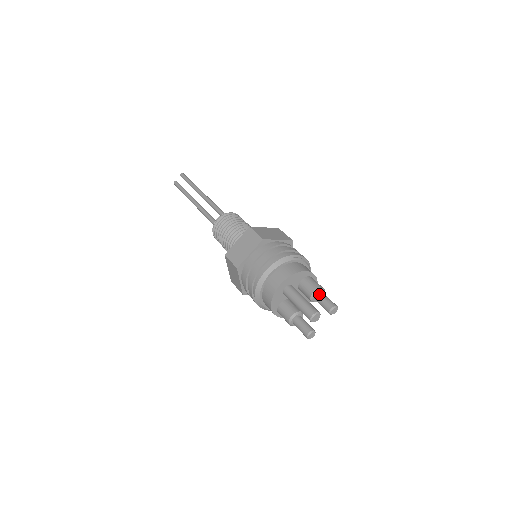
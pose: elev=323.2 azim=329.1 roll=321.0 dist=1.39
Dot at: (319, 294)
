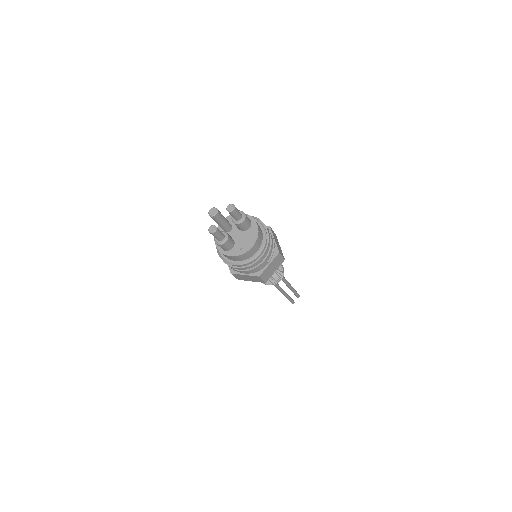
Dot at: occluded
